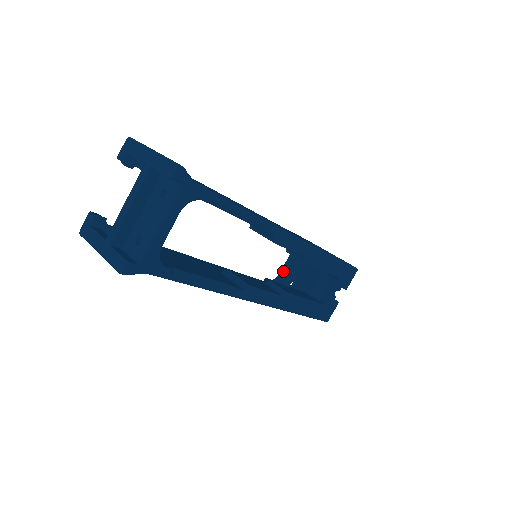
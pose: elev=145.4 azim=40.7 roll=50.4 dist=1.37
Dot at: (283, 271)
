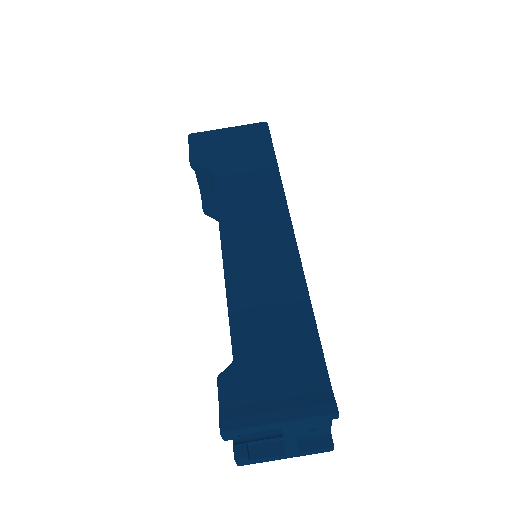
Dot at: (202, 184)
